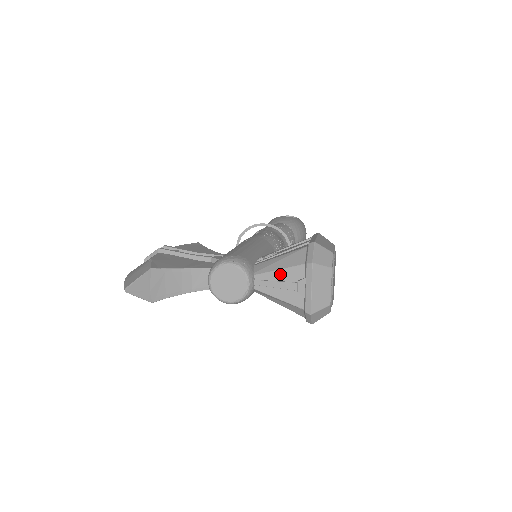
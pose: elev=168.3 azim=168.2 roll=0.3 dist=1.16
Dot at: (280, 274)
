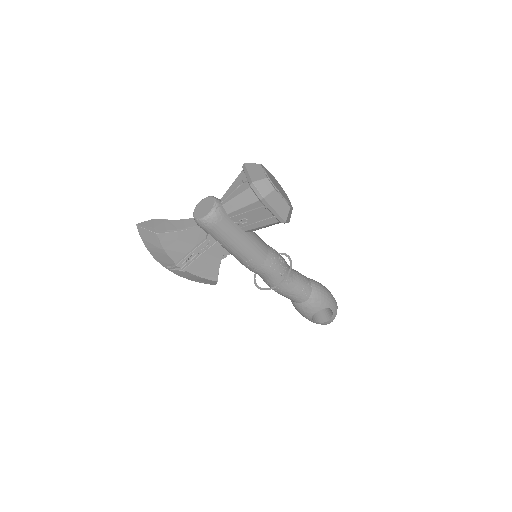
Dot at: (233, 186)
